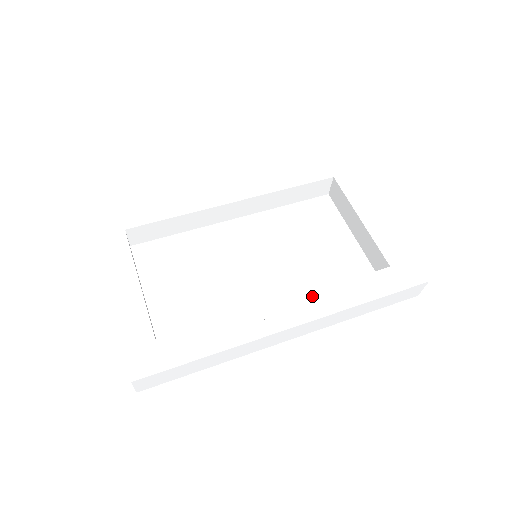
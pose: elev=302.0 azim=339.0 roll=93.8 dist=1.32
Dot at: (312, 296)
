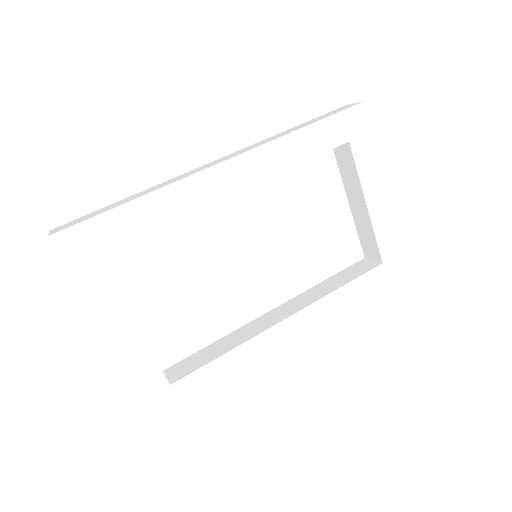
Dot at: (313, 308)
